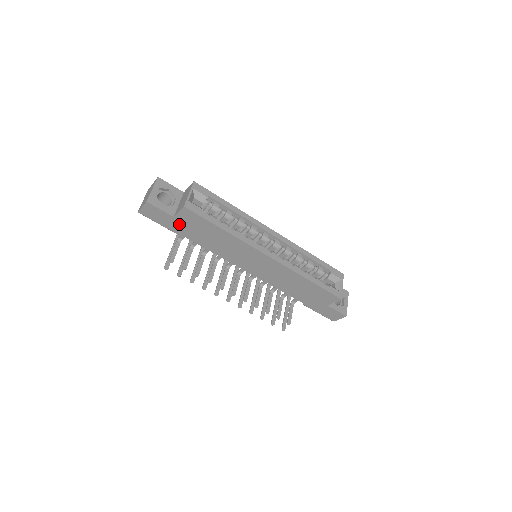
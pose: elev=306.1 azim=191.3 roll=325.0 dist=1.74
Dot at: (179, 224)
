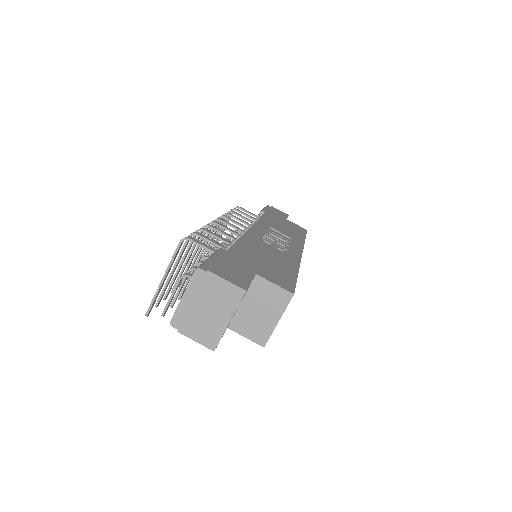
Dot at: occluded
